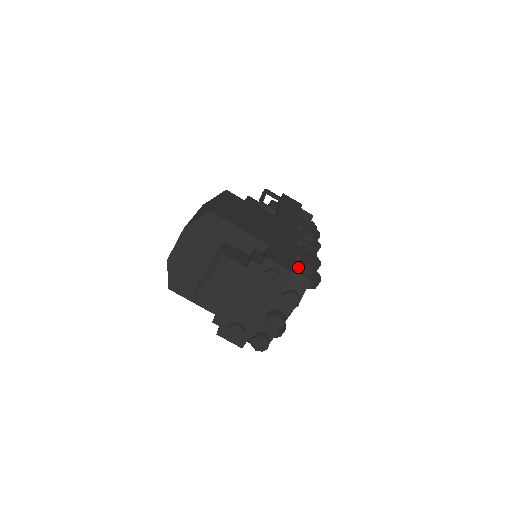
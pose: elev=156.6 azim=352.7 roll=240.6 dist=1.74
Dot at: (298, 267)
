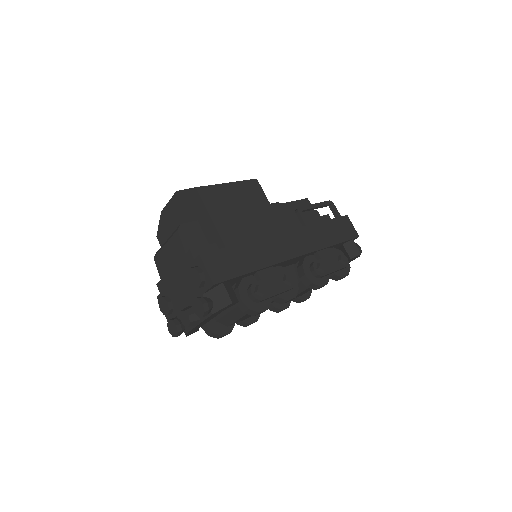
Dot at: (248, 285)
